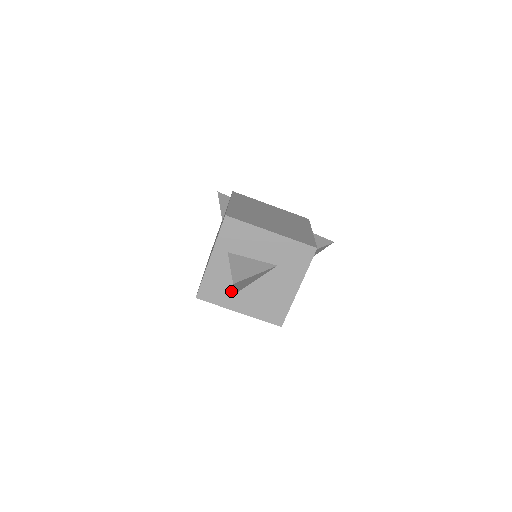
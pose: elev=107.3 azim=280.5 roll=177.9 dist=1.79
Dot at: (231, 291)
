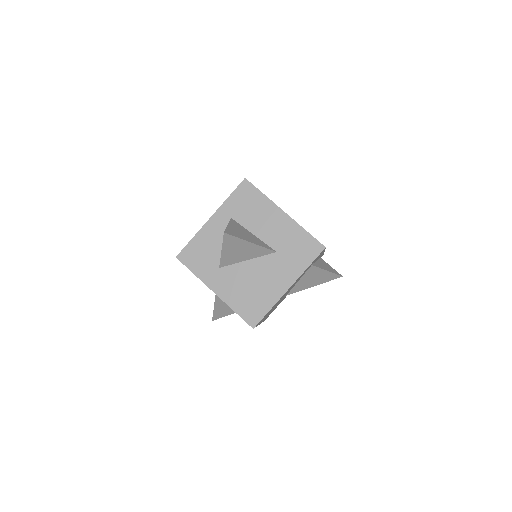
Dot at: (216, 263)
